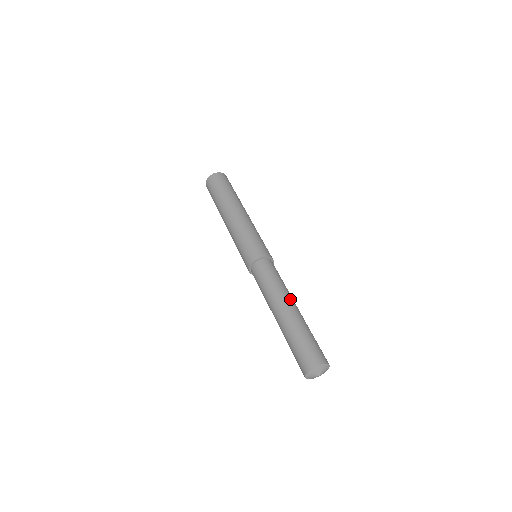
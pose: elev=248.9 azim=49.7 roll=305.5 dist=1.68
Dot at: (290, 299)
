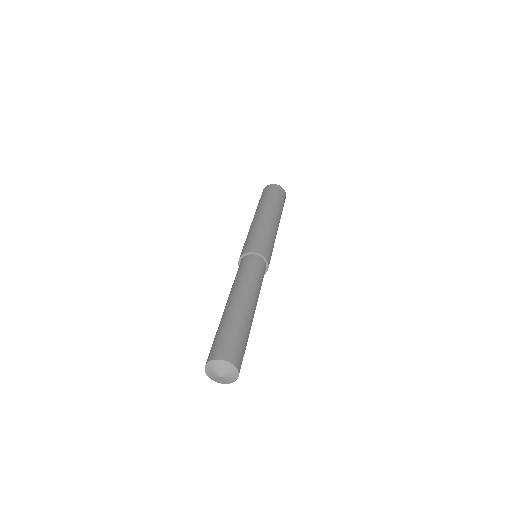
Dot at: (252, 297)
